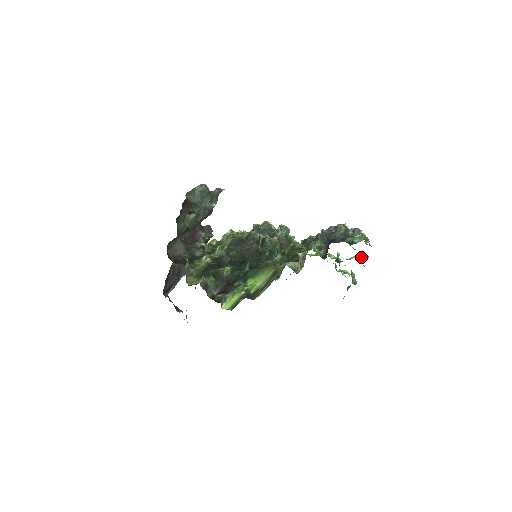
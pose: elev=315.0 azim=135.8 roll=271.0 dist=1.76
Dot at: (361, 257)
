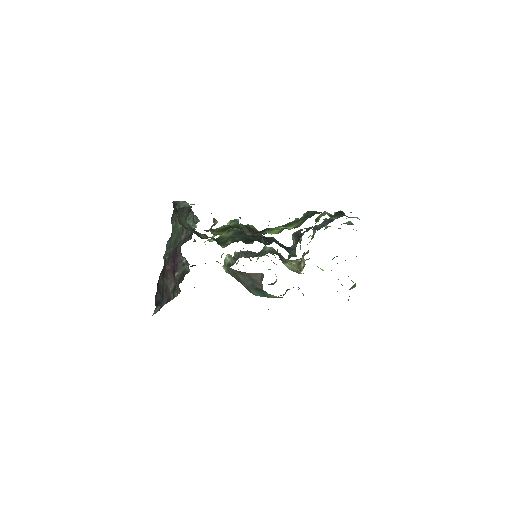
Dot at: occluded
